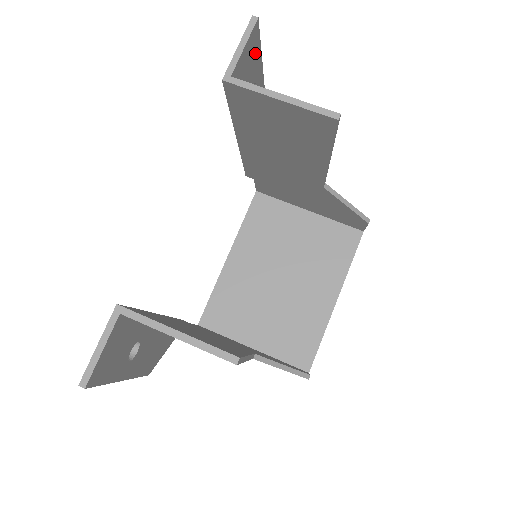
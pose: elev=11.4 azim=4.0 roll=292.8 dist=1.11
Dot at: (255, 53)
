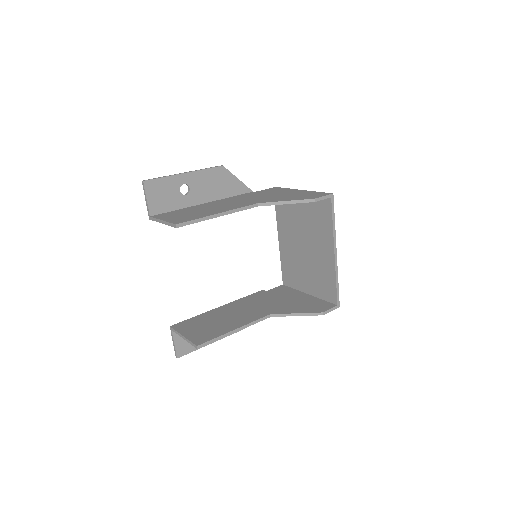
Dot at: (162, 185)
